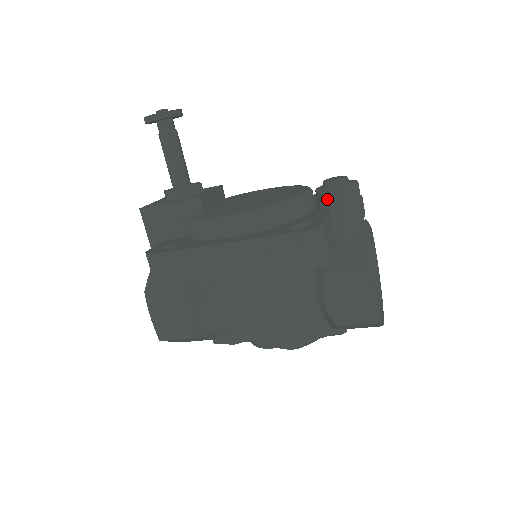
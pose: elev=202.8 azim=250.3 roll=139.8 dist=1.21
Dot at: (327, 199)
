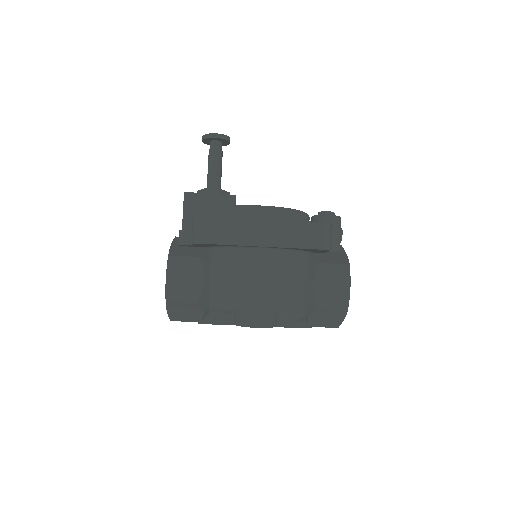
Dot at: (323, 221)
